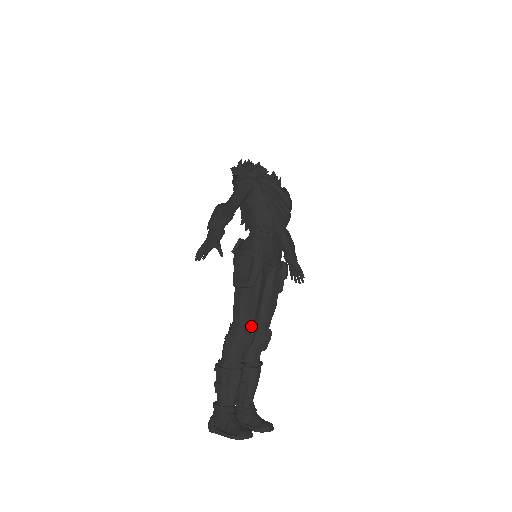
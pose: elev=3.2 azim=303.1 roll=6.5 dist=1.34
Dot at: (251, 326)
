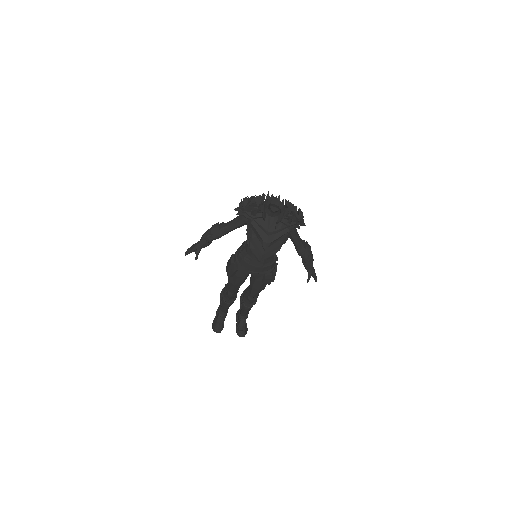
Dot at: (232, 291)
